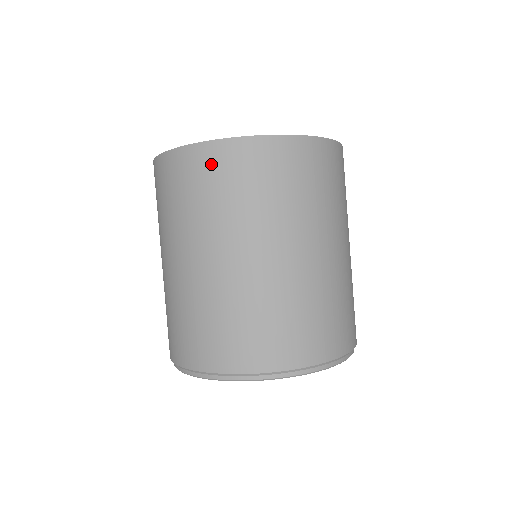
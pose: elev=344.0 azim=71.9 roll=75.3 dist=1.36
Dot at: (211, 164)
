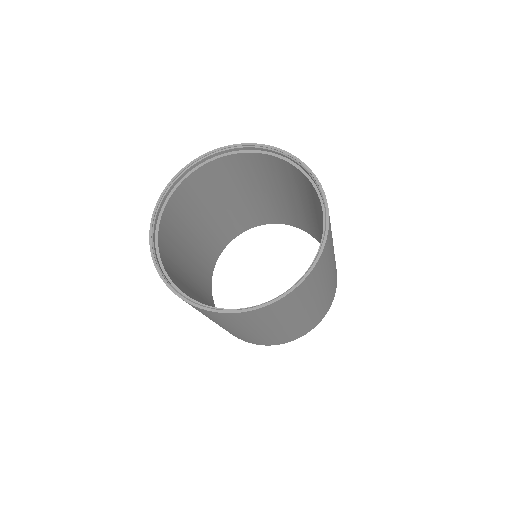
Dot at: (288, 302)
